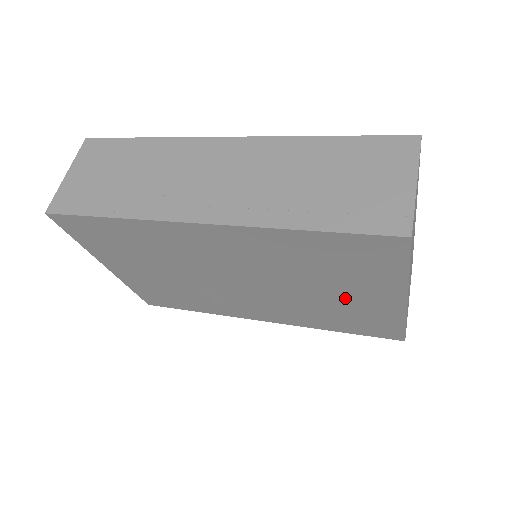
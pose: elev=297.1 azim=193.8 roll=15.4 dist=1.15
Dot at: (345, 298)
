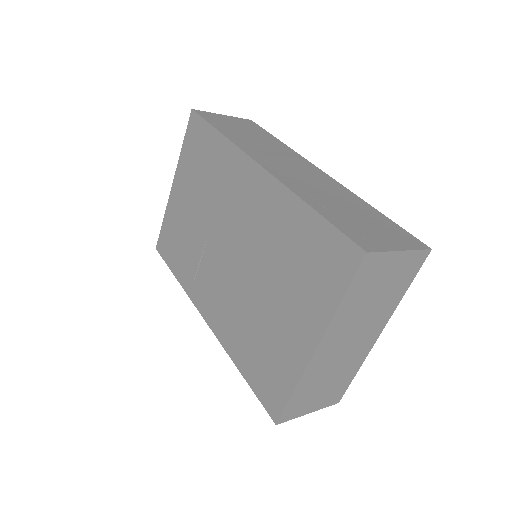
Dot at: (278, 317)
